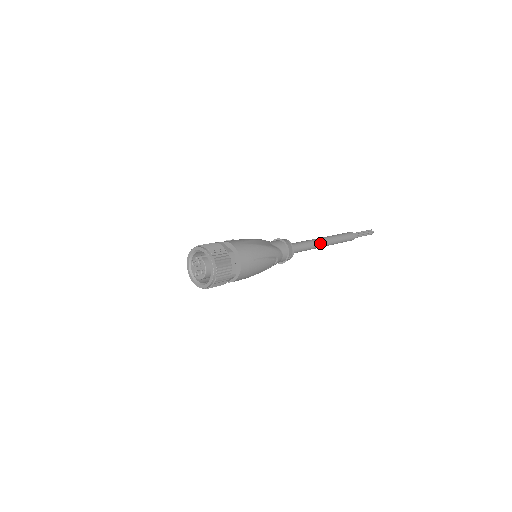
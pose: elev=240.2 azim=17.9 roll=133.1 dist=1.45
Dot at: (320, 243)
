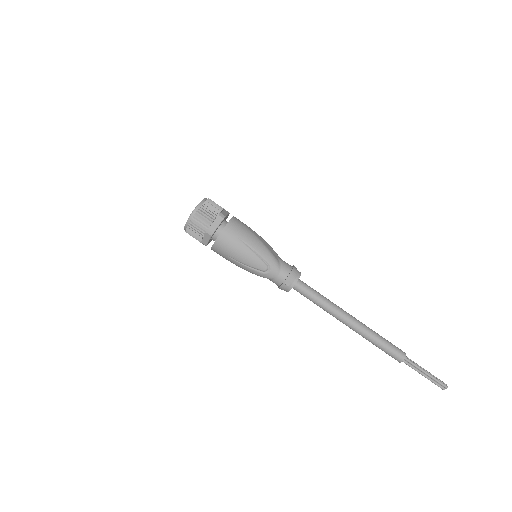
Dot at: (343, 314)
